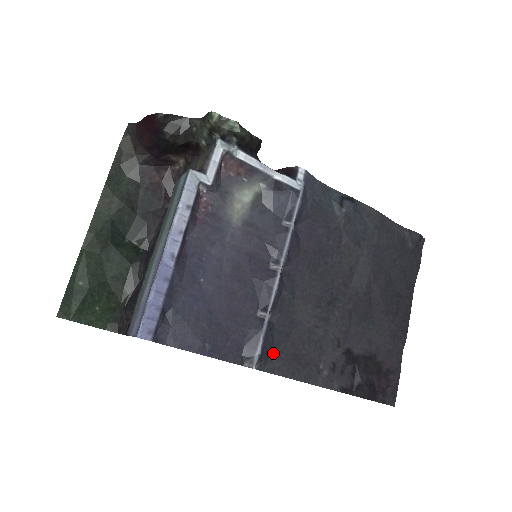
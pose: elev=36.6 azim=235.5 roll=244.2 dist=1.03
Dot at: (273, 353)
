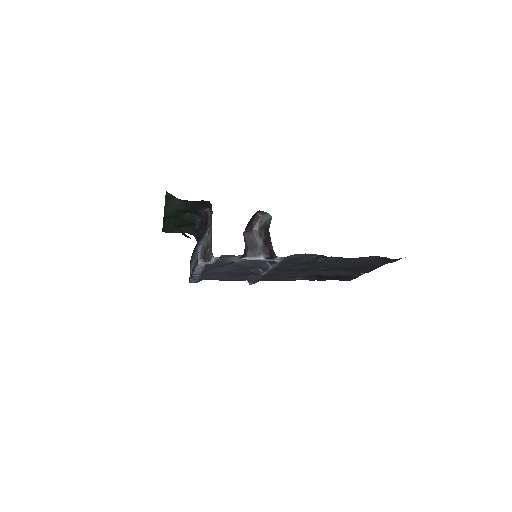
Dot at: occluded
